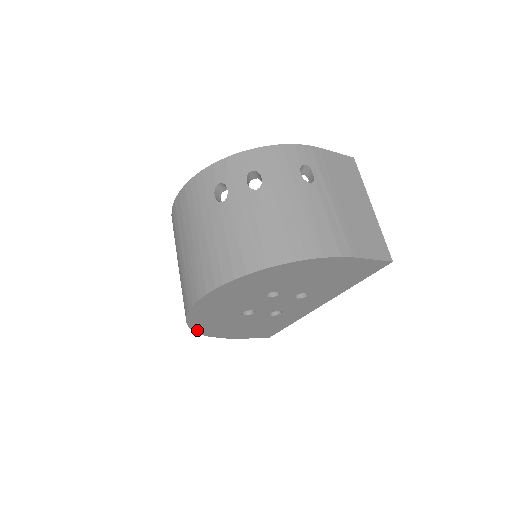
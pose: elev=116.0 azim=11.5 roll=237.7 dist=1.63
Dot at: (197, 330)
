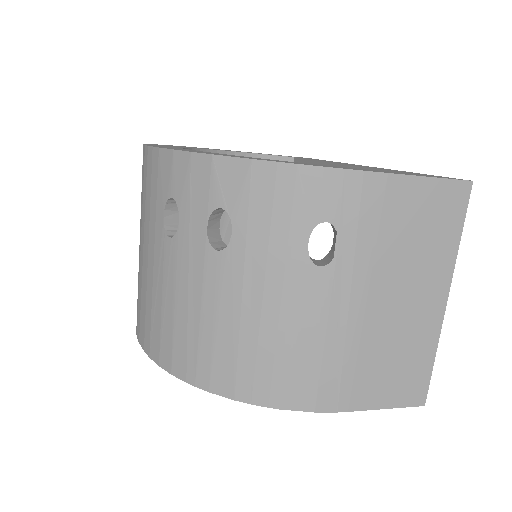
Dot at: occluded
